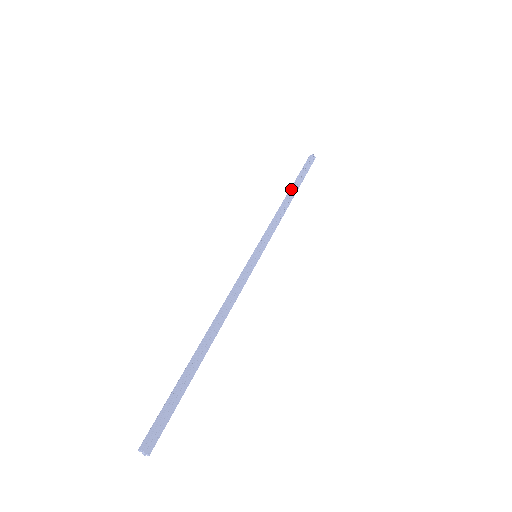
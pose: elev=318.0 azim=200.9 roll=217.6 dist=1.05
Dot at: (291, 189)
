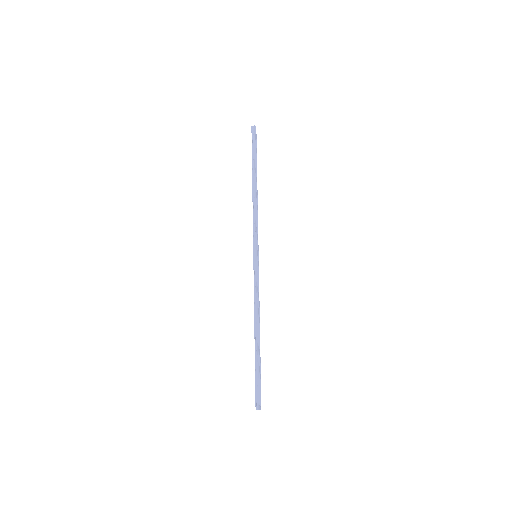
Dot at: (253, 176)
